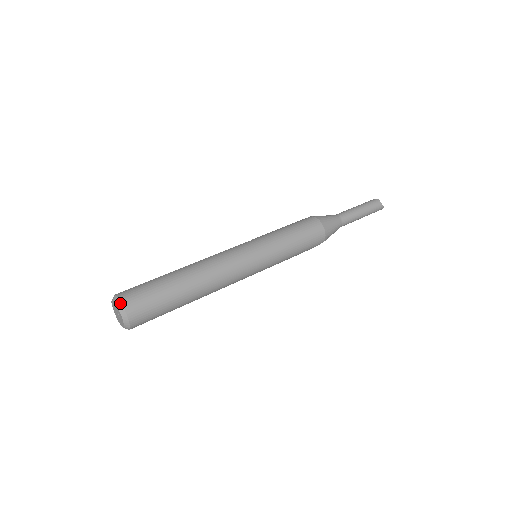
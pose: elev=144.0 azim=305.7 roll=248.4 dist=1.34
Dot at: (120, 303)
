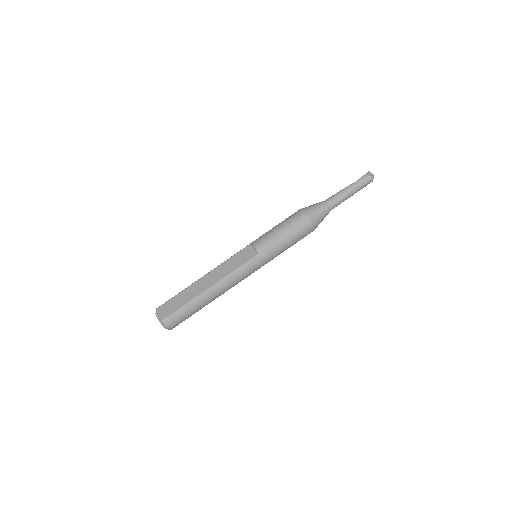
Dot at: (167, 328)
